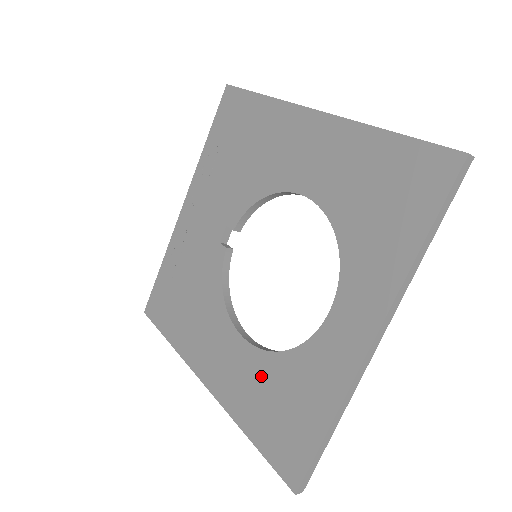
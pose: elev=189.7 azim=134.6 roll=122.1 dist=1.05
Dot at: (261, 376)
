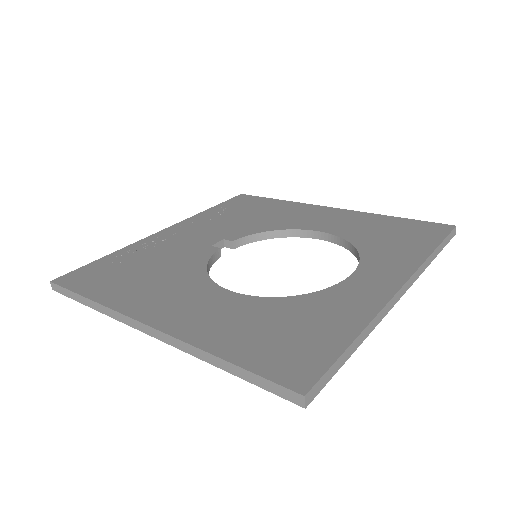
Dot at: (255, 312)
